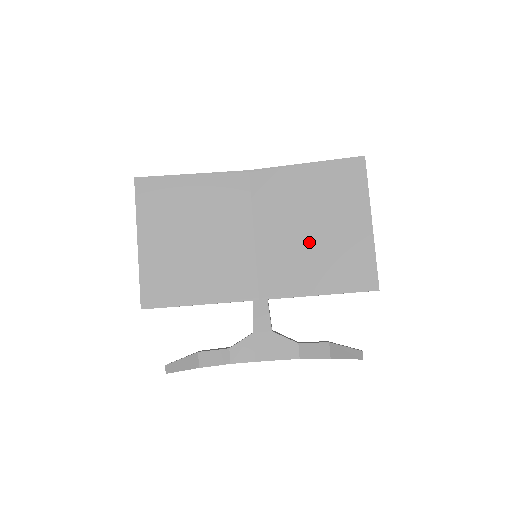
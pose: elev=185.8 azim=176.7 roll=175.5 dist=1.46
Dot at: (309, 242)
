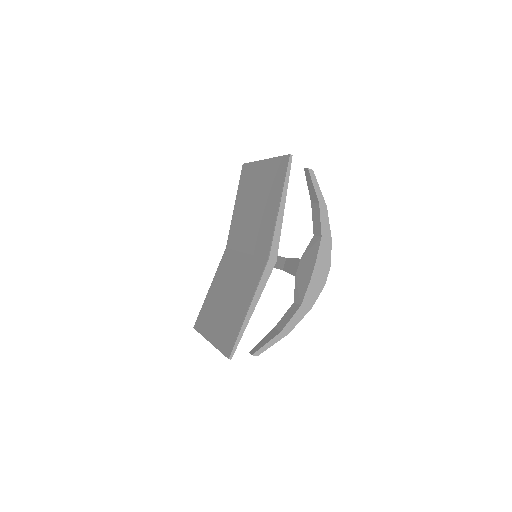
Dot at: (258, 210)
